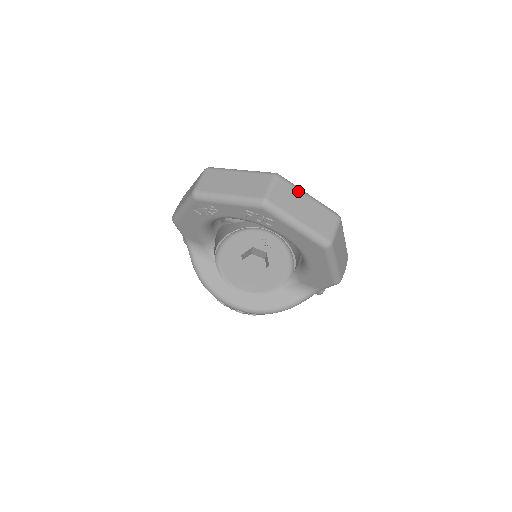
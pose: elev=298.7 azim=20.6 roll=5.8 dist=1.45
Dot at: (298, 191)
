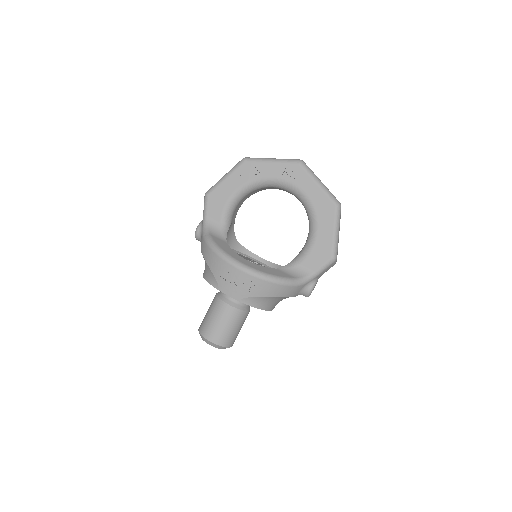
Dot at: occluded
